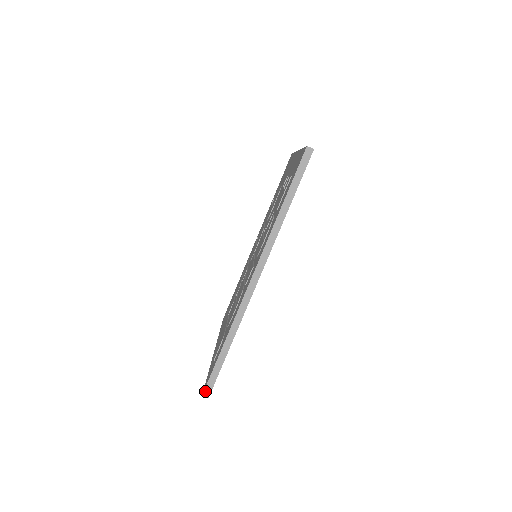
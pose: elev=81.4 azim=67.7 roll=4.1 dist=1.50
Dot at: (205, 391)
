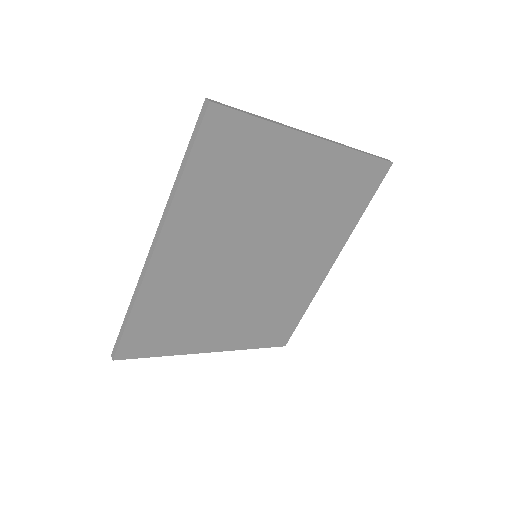
Dot at: (113, 352)
